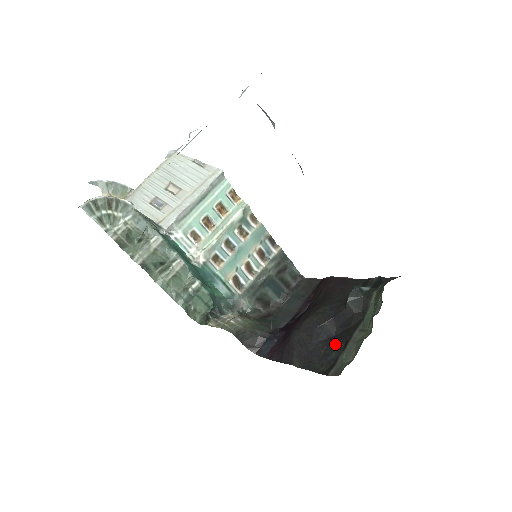
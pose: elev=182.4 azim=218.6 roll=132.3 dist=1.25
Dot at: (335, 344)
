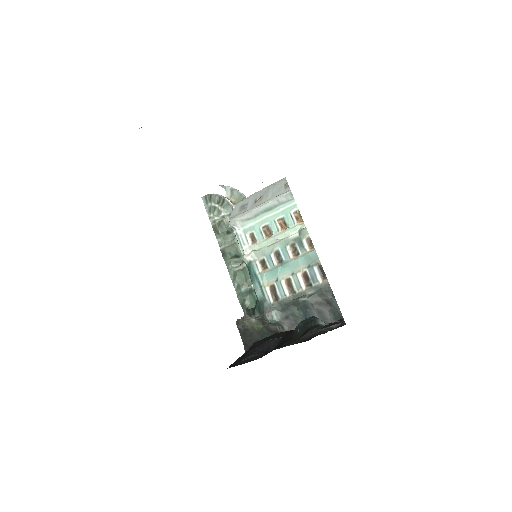
Dot at: (262, 356)
